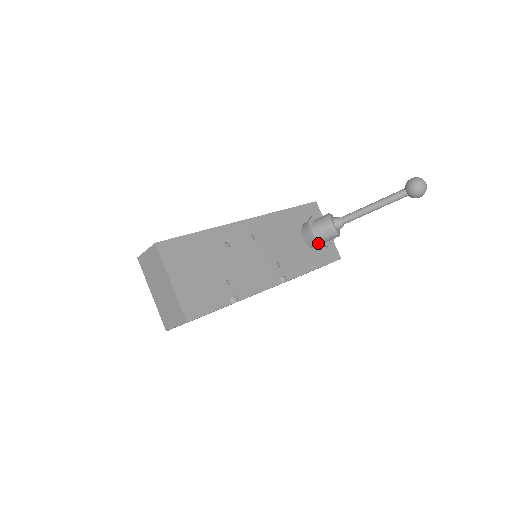
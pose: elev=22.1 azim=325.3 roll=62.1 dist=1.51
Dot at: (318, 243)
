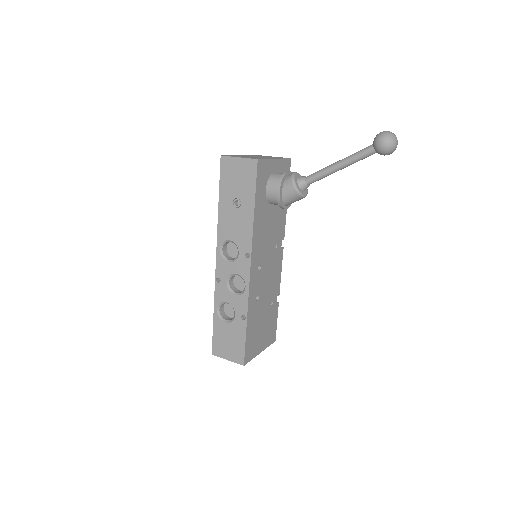
Dot at: occluded
